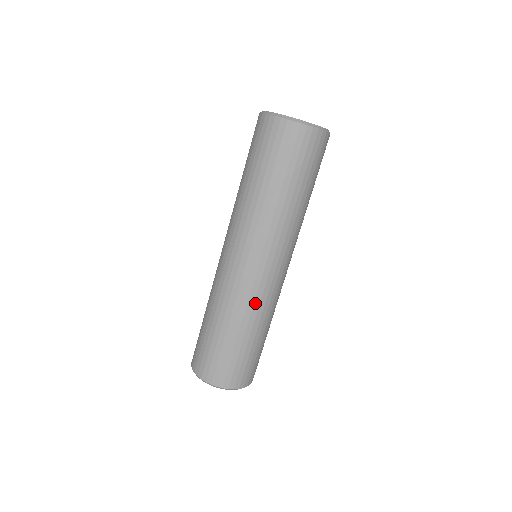
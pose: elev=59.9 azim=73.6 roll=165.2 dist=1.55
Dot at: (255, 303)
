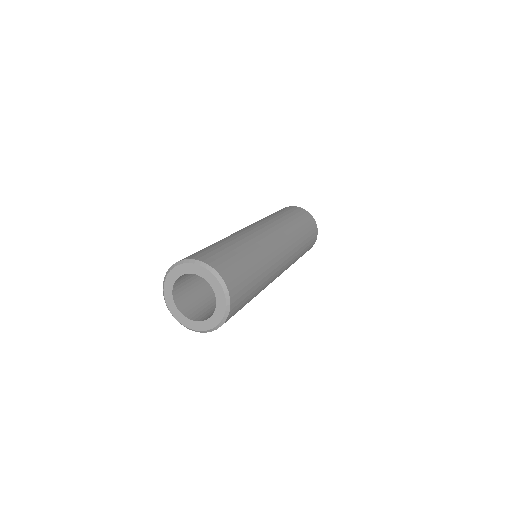
Dot at: (269, 256)
